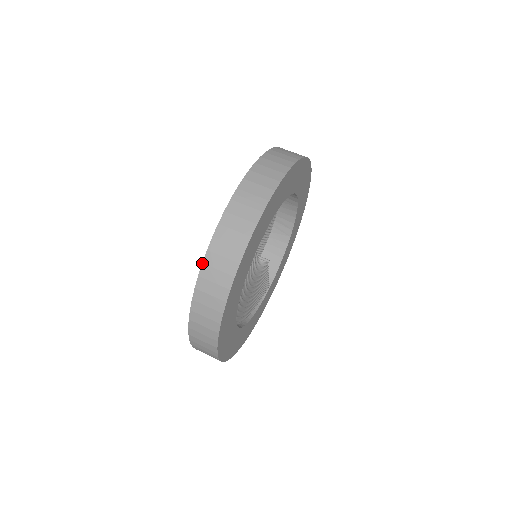
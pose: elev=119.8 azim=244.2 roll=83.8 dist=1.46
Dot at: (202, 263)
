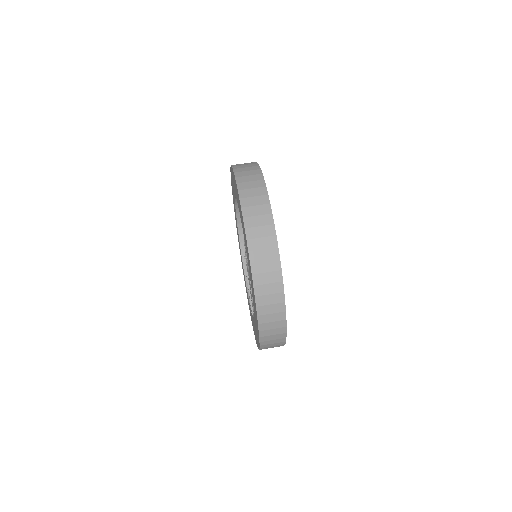
Dot at: (236, 183)
